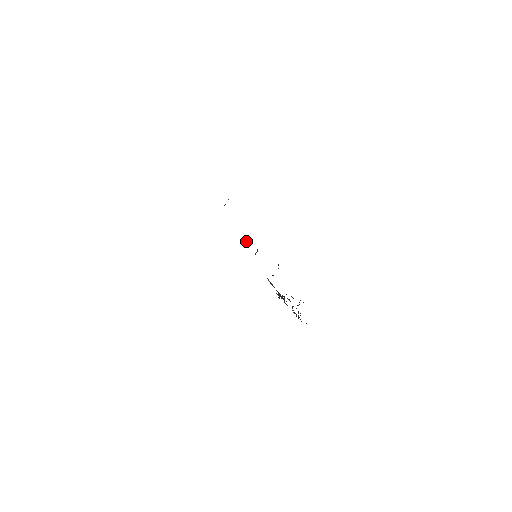
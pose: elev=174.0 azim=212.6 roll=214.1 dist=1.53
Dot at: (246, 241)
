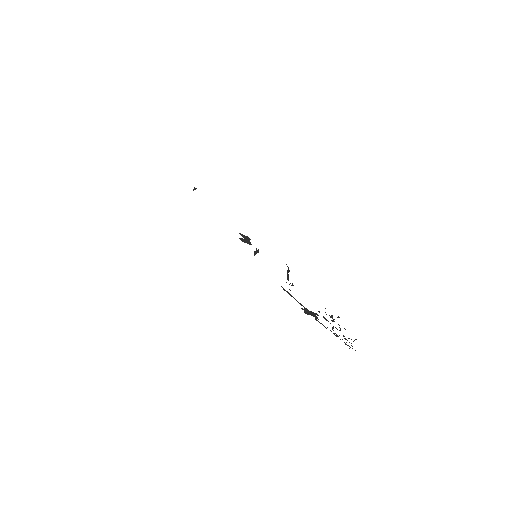
Dot at: (240, 239)
